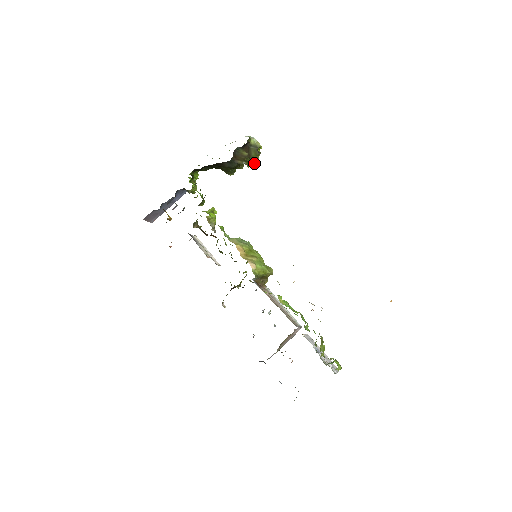
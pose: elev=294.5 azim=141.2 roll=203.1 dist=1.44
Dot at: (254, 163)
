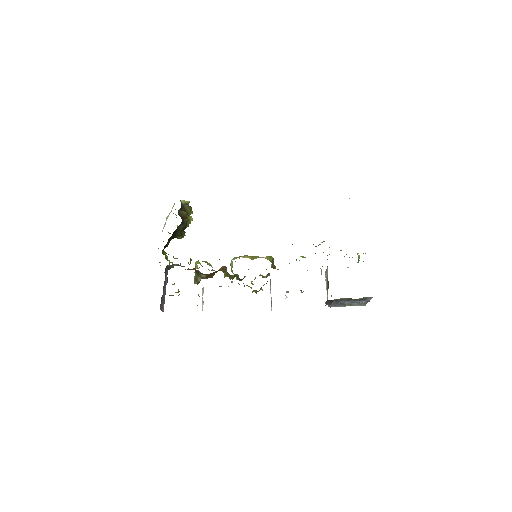
Dot at: (191, 218)
